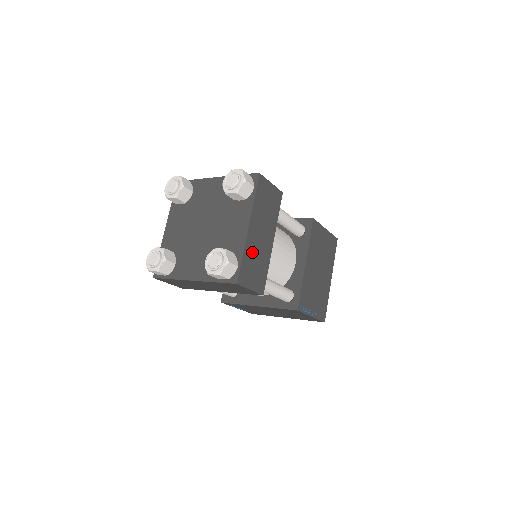
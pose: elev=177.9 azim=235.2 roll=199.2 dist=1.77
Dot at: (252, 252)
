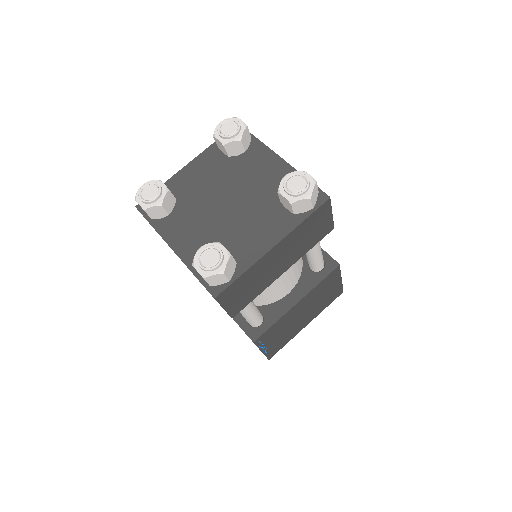
Dot at: (256, 273)
